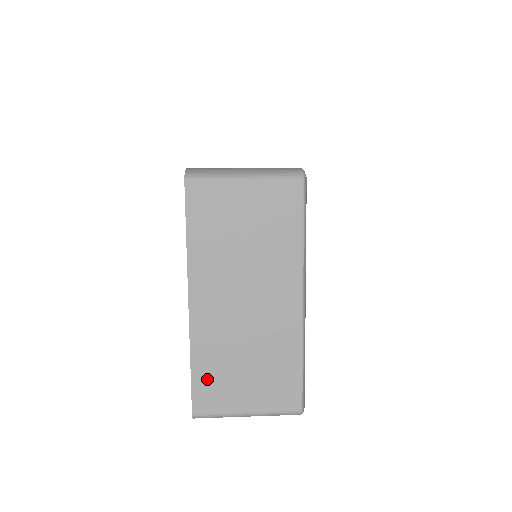
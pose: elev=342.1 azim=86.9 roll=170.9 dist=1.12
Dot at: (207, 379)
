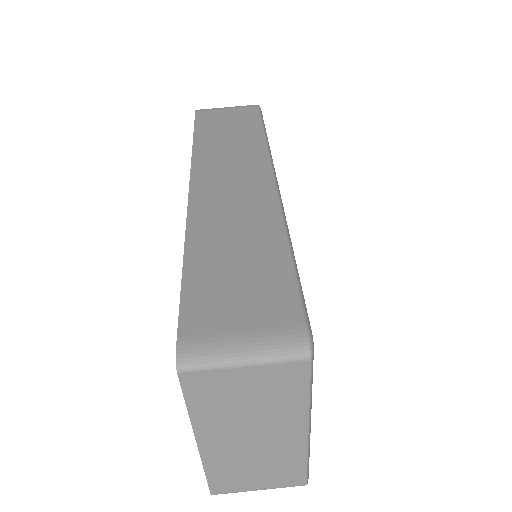
Dot at: (221, 479)
